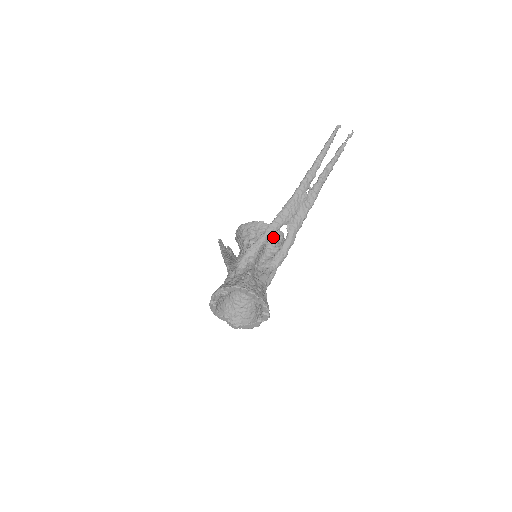
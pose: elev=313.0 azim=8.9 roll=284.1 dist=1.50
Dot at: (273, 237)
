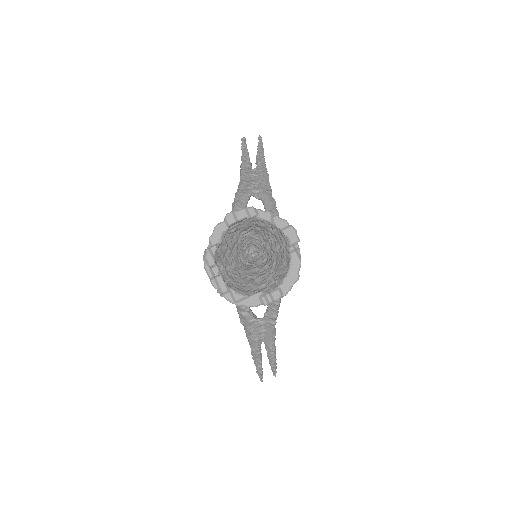
Dot at: occluded
